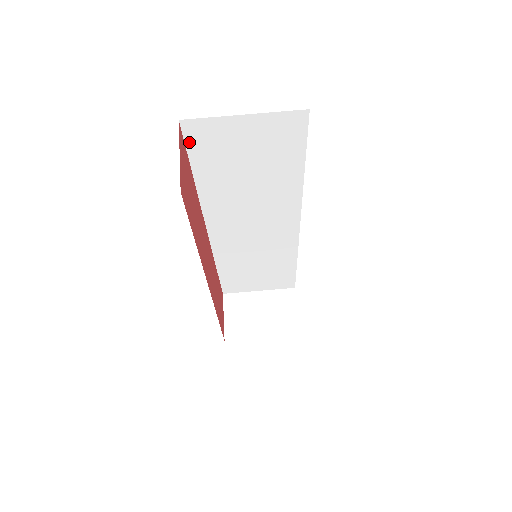
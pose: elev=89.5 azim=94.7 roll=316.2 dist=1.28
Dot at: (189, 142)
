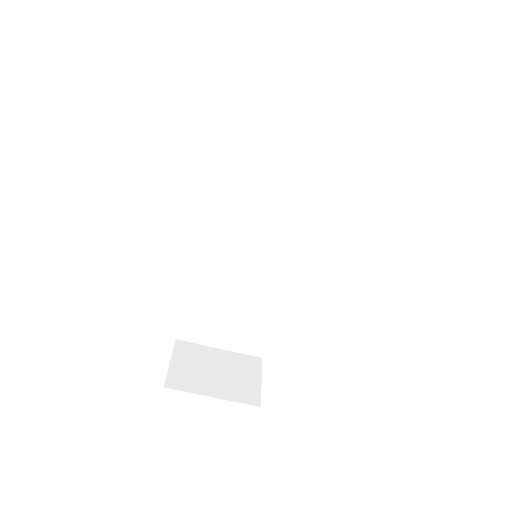
Dot at: (249, 72)
